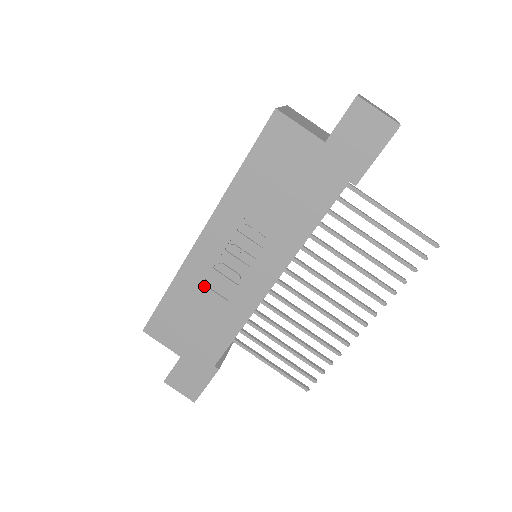
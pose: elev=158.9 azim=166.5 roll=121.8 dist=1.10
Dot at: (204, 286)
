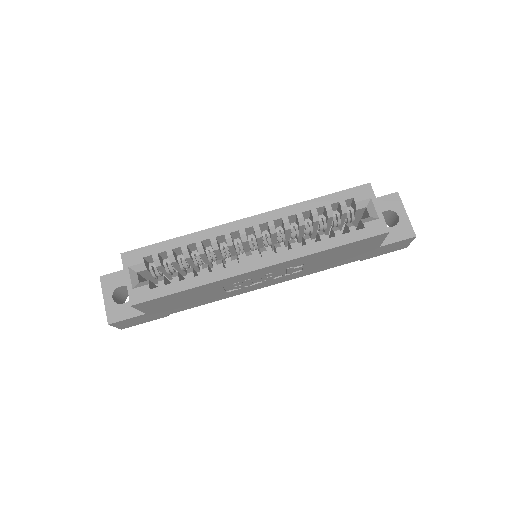
Dot at: (222, 287)
